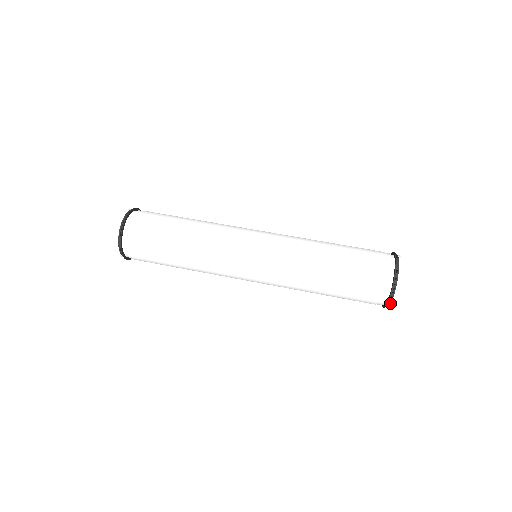
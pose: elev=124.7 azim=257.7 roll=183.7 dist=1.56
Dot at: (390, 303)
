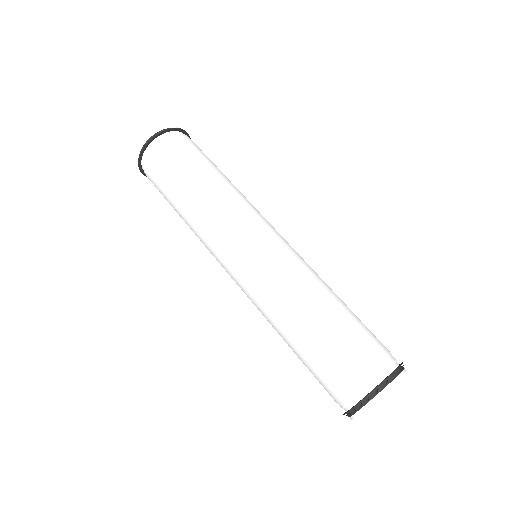
Dot at: (352, 414)
